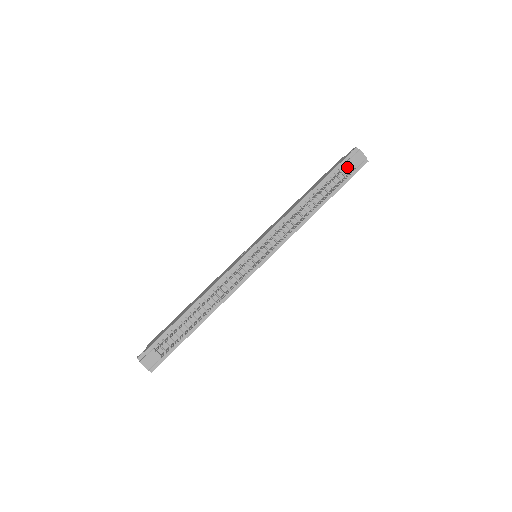
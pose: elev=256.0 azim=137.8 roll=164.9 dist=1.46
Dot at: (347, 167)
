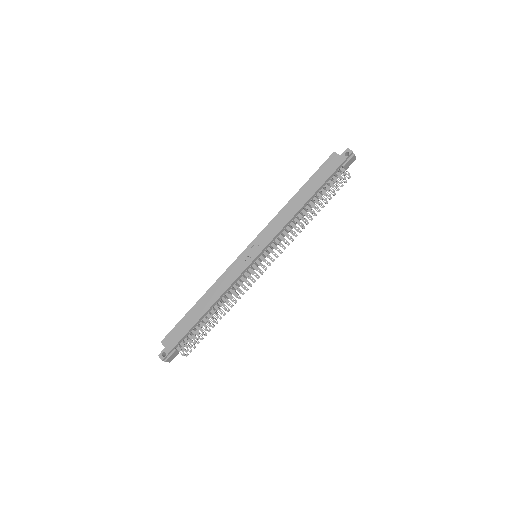
Dot at: (340, 170)
